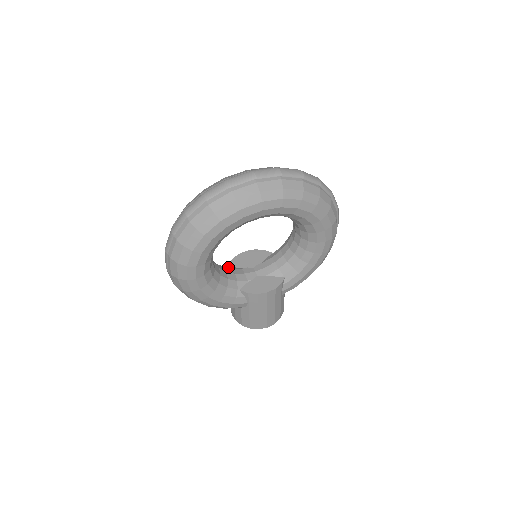
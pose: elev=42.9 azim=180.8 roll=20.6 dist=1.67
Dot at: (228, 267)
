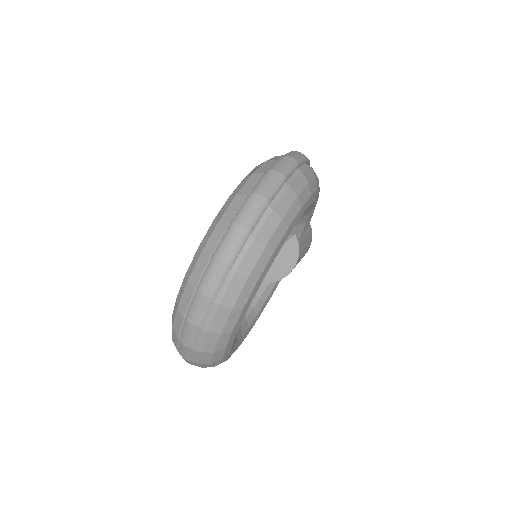
Dot at: occluded
